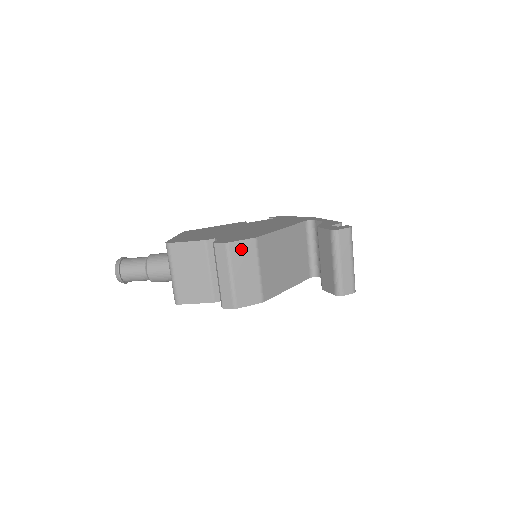
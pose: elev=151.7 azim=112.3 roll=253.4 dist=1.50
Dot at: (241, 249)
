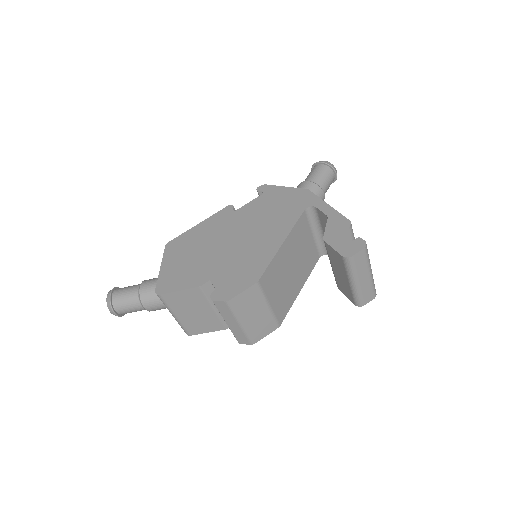
Dot at: (244, 299)
